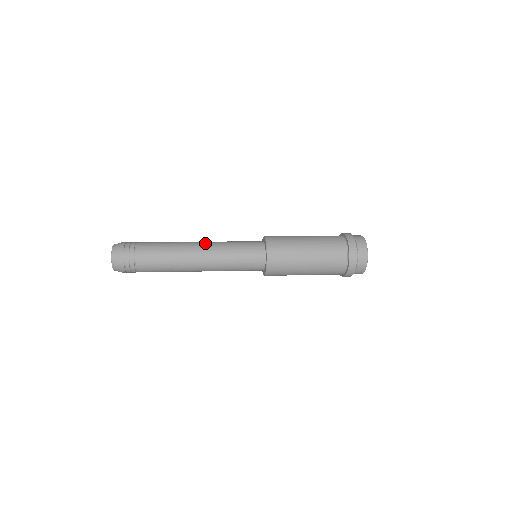
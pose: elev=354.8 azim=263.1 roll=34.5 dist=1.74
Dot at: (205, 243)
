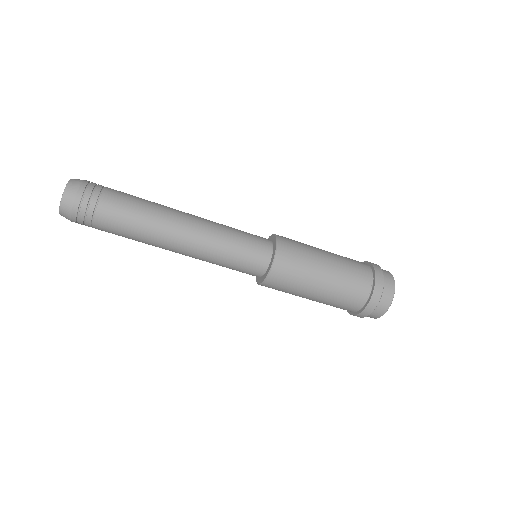
Dot at: (197, 216)
